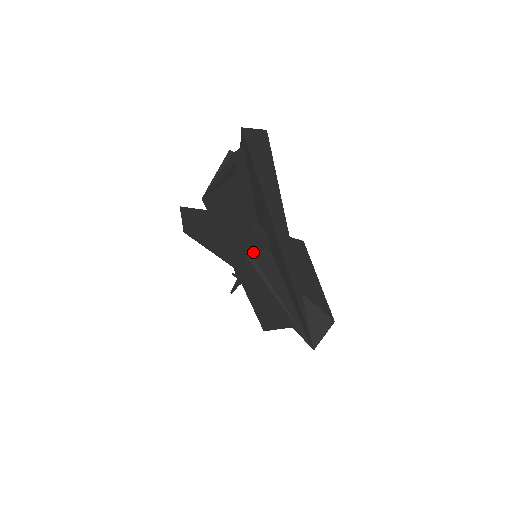
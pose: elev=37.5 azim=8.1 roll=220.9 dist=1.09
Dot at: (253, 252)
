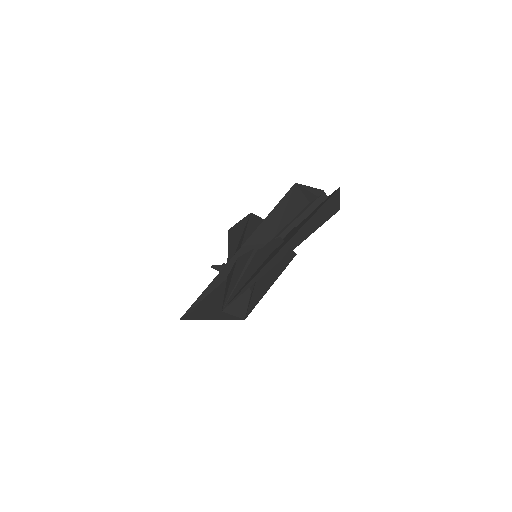
Dot at: (260, 250)
